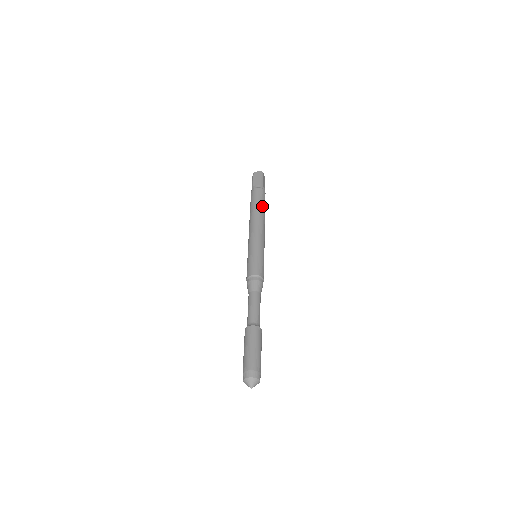
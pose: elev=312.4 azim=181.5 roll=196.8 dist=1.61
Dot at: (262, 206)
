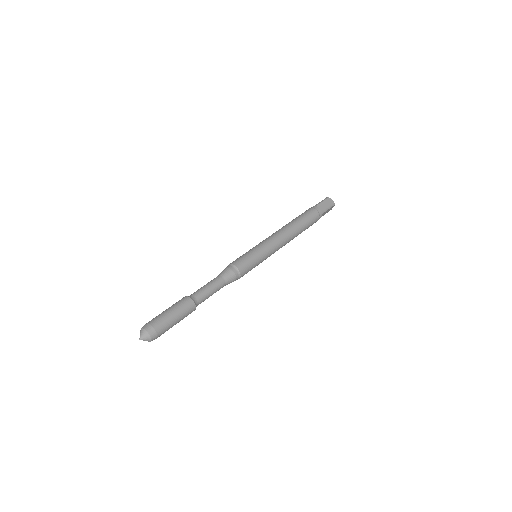
Dot at: (304, 228)
